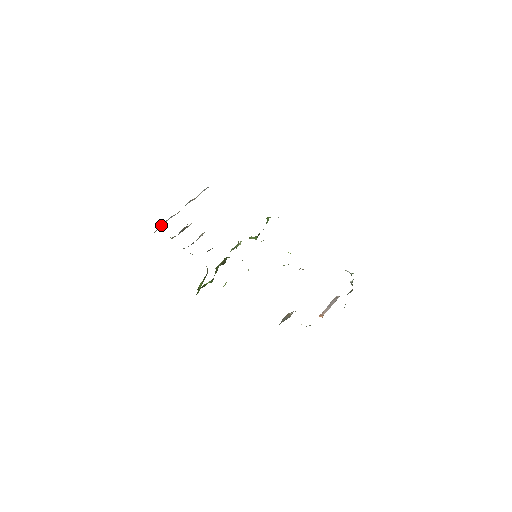
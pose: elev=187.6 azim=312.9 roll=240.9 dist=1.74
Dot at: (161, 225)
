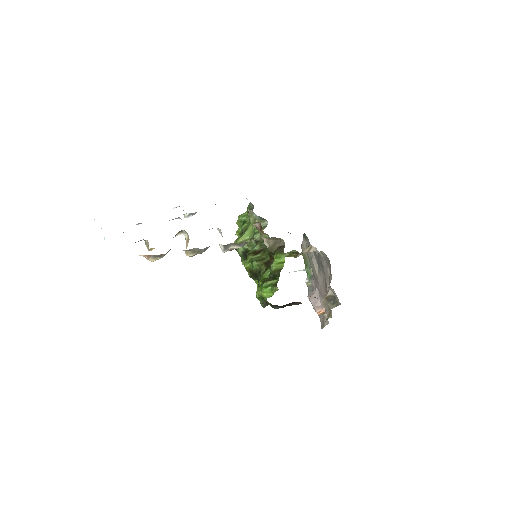
Dot at: occluded
